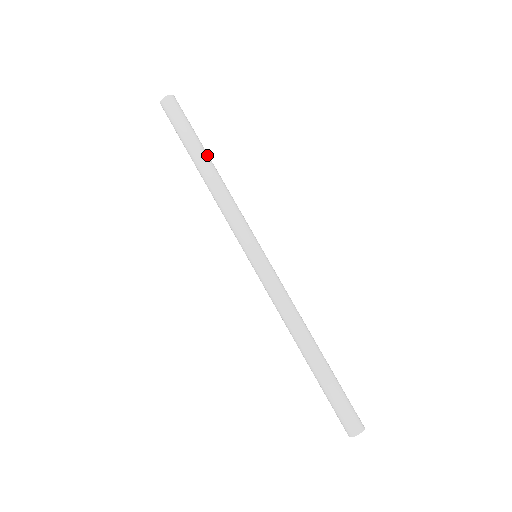
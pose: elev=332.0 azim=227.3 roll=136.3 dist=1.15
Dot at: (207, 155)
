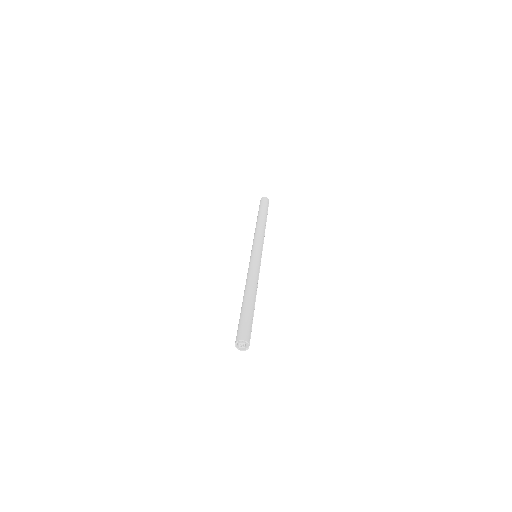
Dot at: (264, 216)
